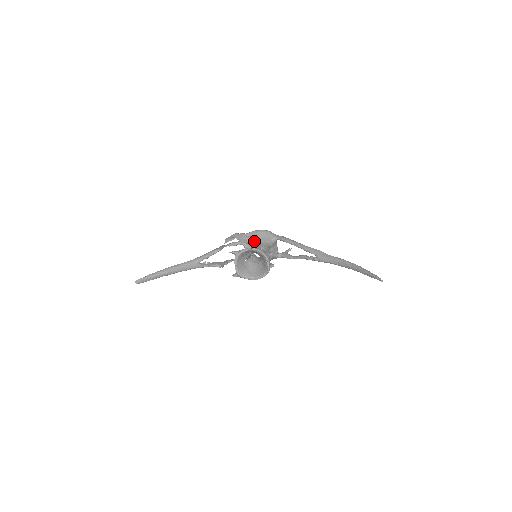
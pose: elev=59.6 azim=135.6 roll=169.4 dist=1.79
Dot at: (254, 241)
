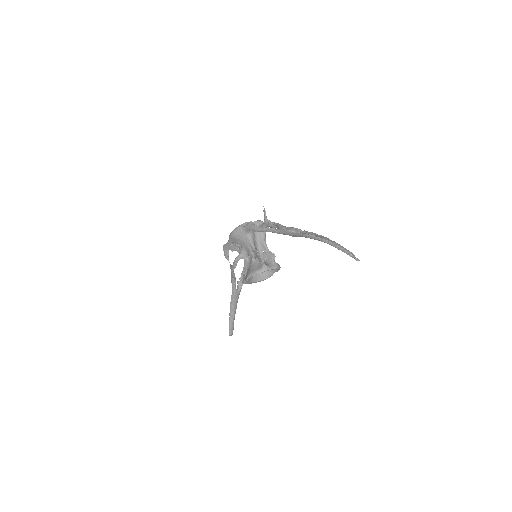
Dot at: (240, 246)
